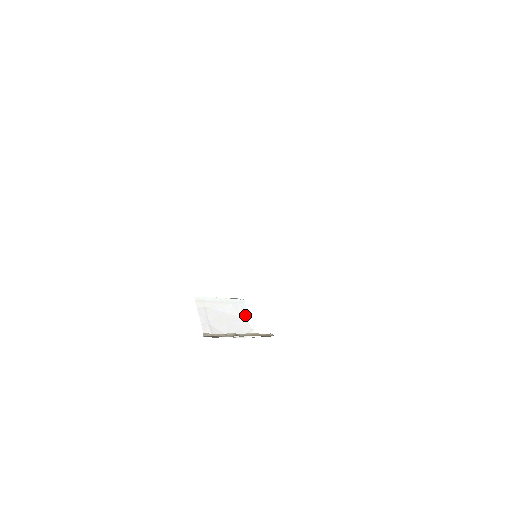
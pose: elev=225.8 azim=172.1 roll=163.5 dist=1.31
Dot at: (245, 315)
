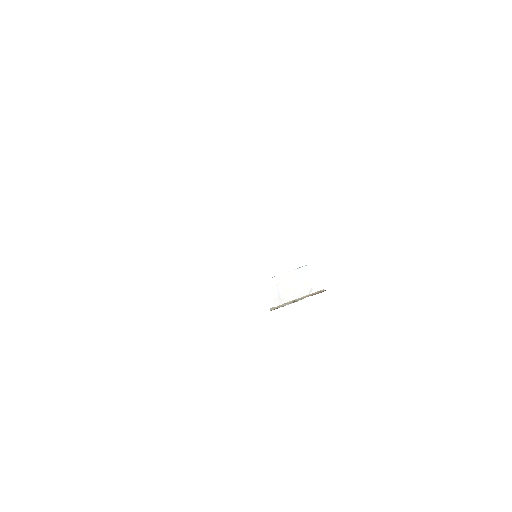
Dot at: (307, 279)
